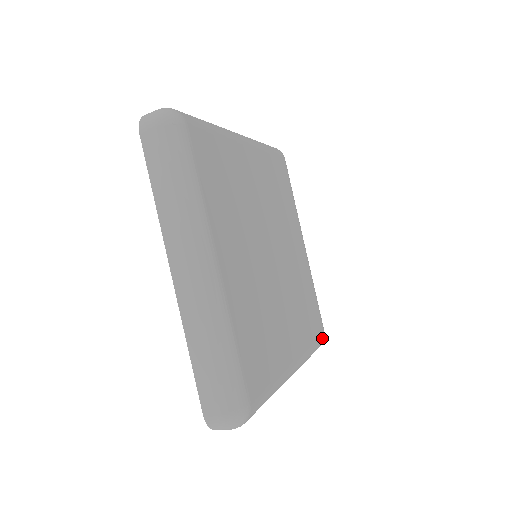
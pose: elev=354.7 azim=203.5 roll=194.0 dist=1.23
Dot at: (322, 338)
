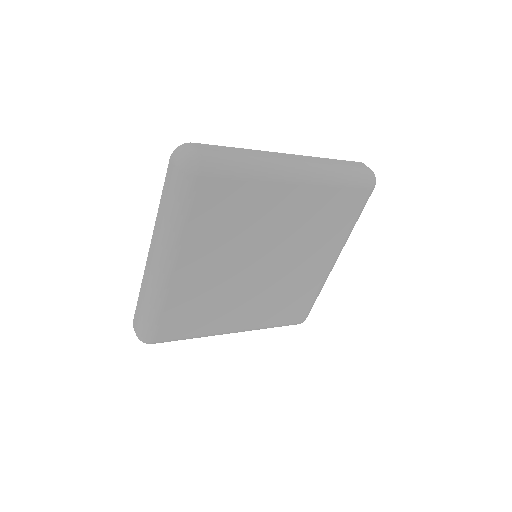
Dot at: (295, 323)
